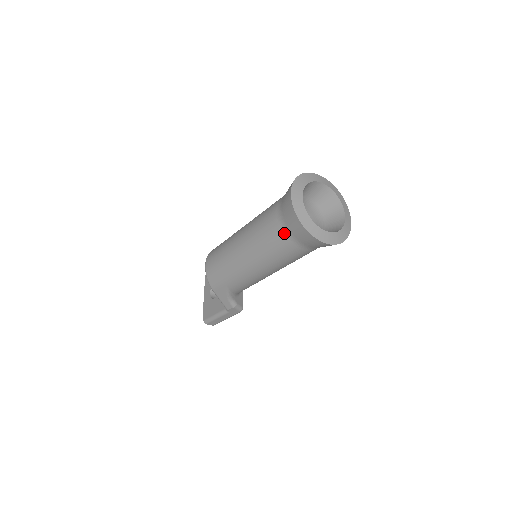
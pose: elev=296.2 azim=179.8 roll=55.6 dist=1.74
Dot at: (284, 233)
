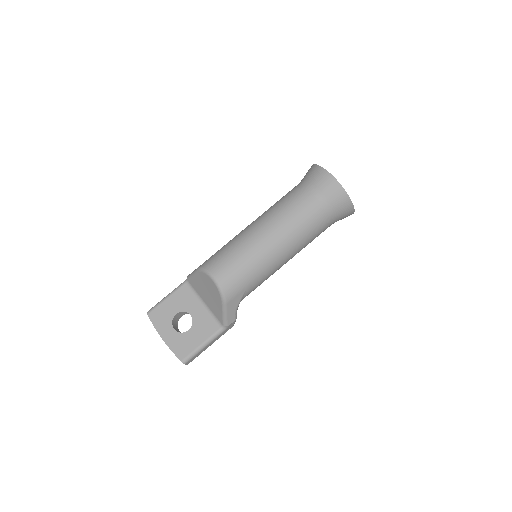
Dot at: (325, 210)
